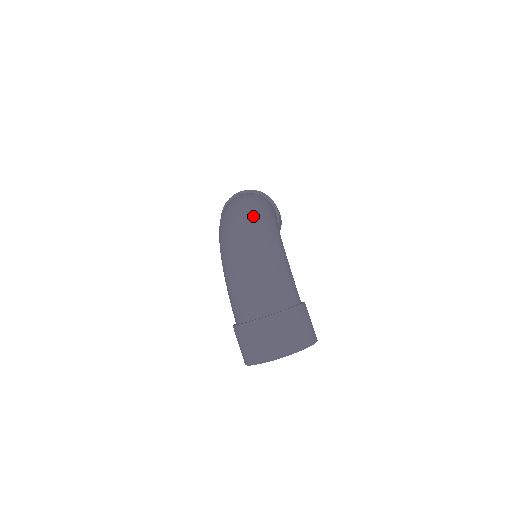
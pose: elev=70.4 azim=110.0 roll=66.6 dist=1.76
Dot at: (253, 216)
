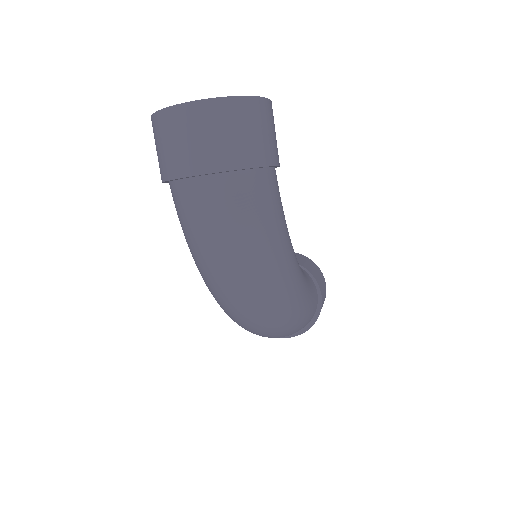
Dot at: (267, 307)
